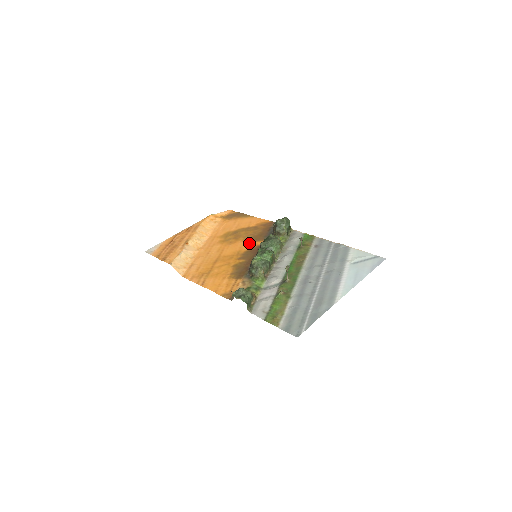
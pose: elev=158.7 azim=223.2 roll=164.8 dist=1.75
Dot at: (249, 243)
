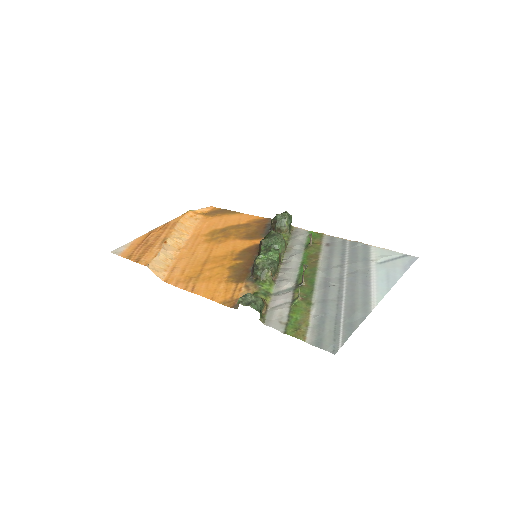
Dot at: (244, 242)
